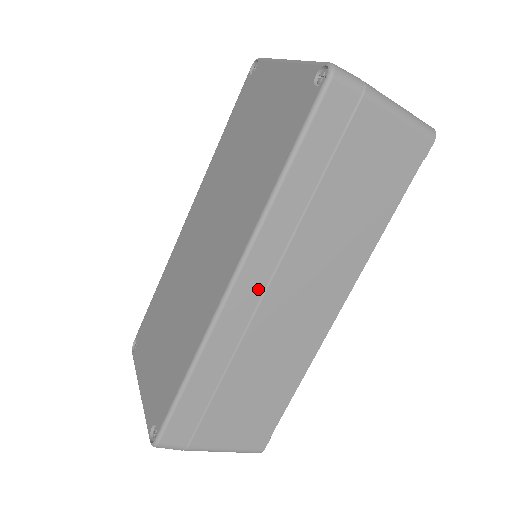
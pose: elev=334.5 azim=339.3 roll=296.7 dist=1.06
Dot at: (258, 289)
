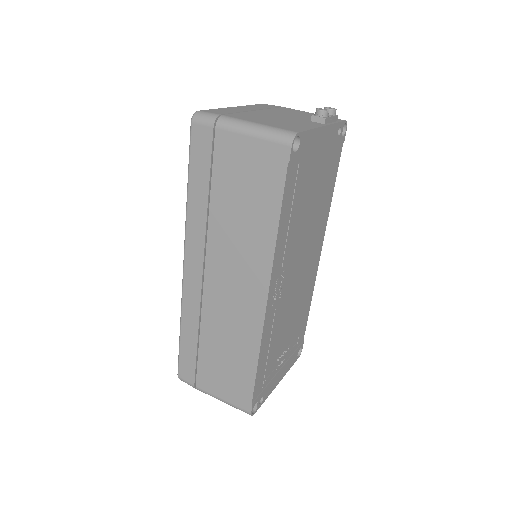
Dot at: (199, 273)
